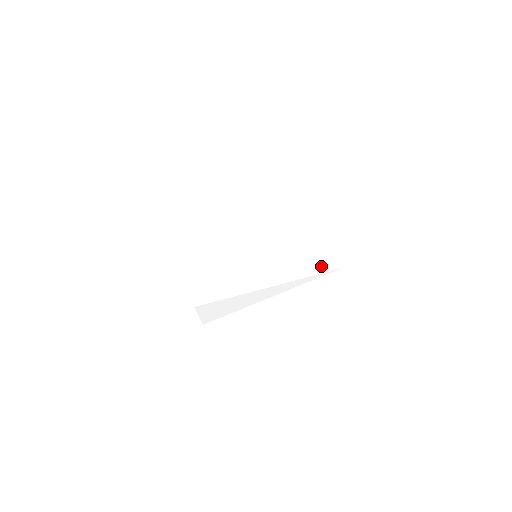
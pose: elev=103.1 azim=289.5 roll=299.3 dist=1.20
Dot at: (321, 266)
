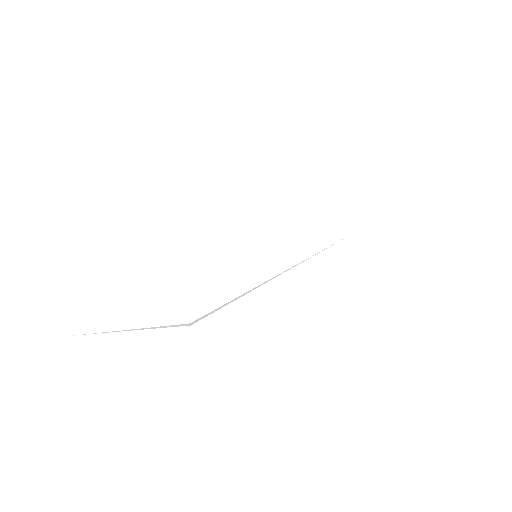
Dot at: (329, 275)
